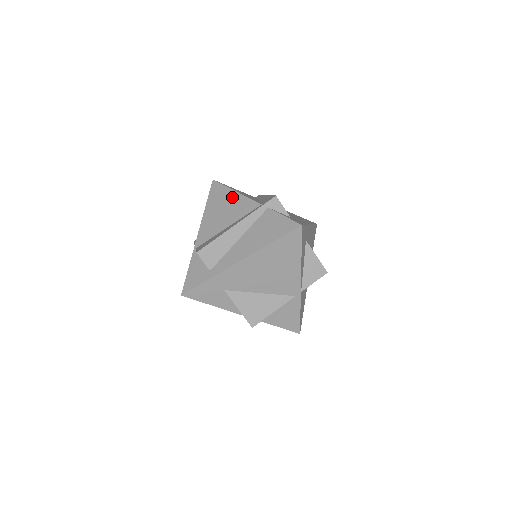
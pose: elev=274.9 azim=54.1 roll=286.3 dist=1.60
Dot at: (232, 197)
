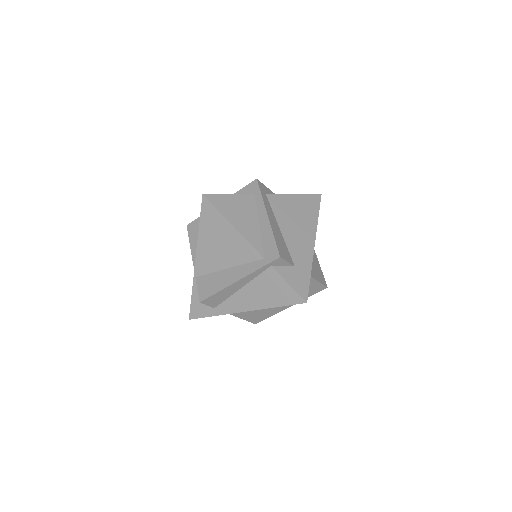
Dot at: (229, 232)
